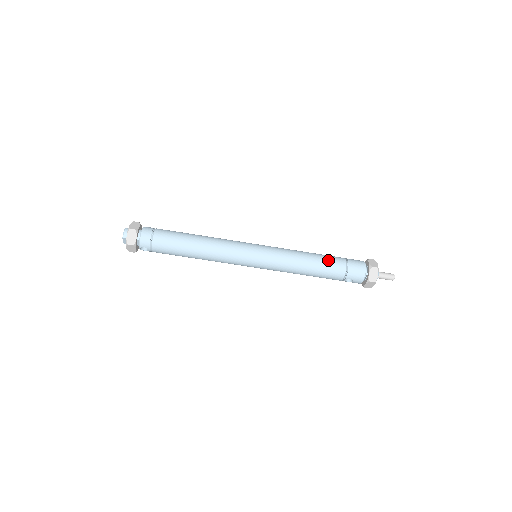
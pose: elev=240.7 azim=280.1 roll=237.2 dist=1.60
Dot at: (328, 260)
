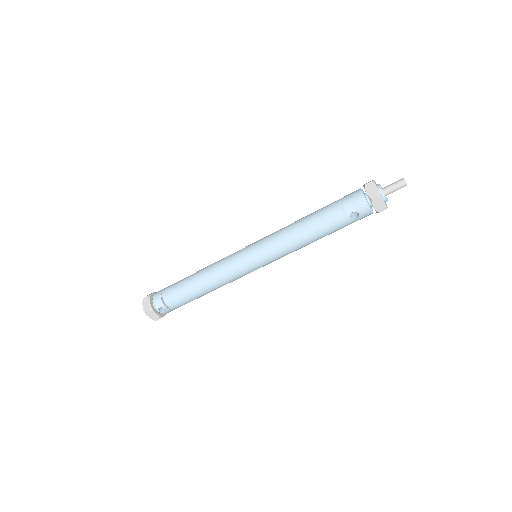
Dot at: (318, 211)
